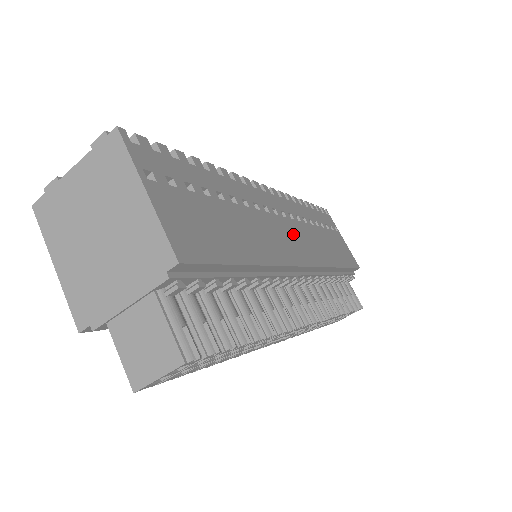
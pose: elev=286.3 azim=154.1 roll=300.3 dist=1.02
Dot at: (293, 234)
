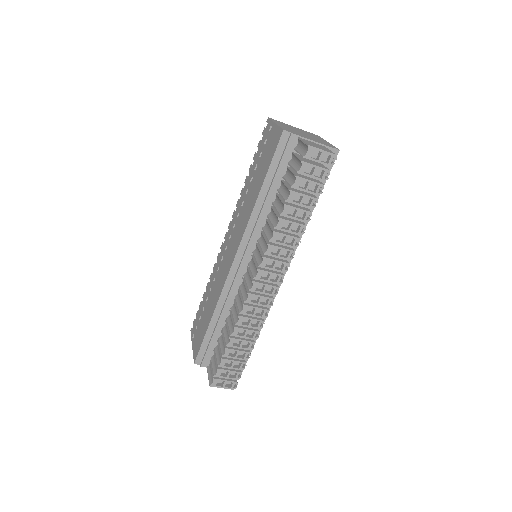
Dot at: occluded
